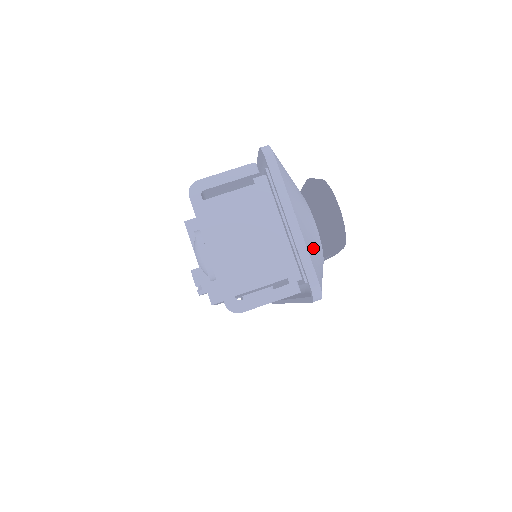
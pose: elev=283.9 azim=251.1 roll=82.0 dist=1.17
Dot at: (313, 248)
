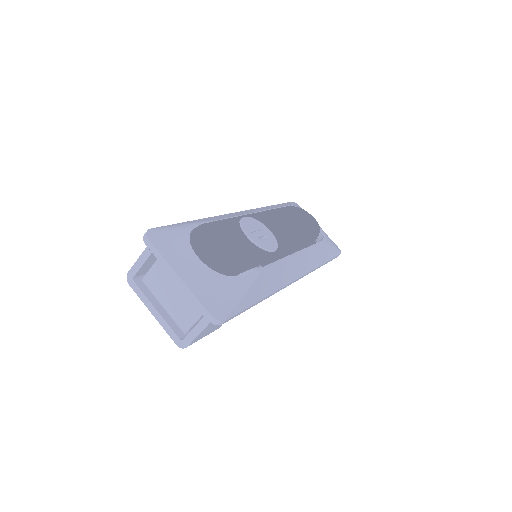
Dot at: (213, 282)
